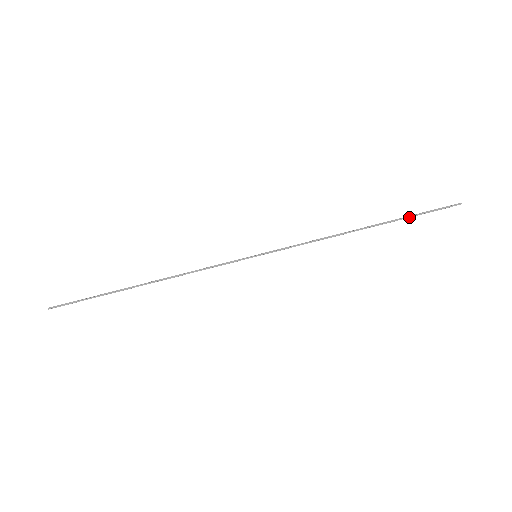
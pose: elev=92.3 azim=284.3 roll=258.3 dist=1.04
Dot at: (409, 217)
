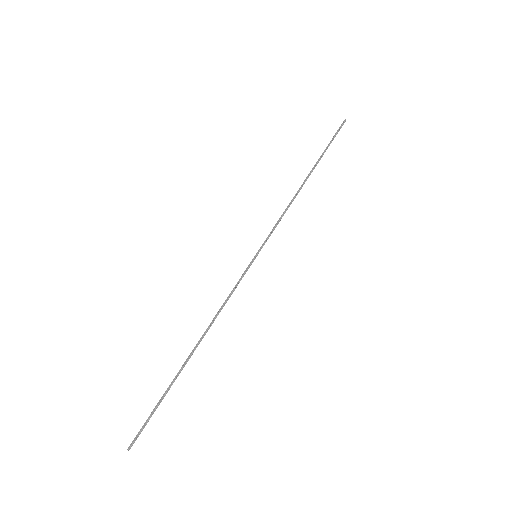
Dot at: (325, 150)
